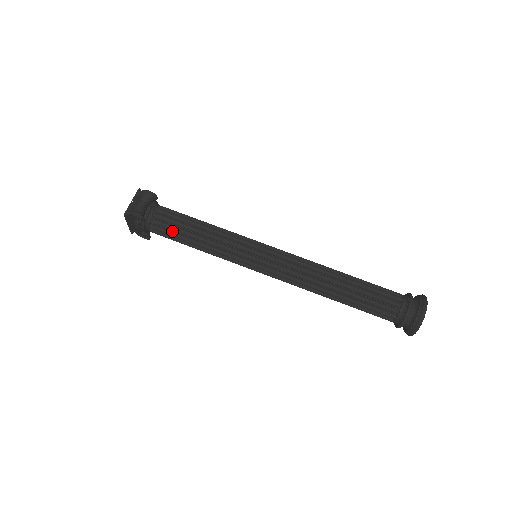
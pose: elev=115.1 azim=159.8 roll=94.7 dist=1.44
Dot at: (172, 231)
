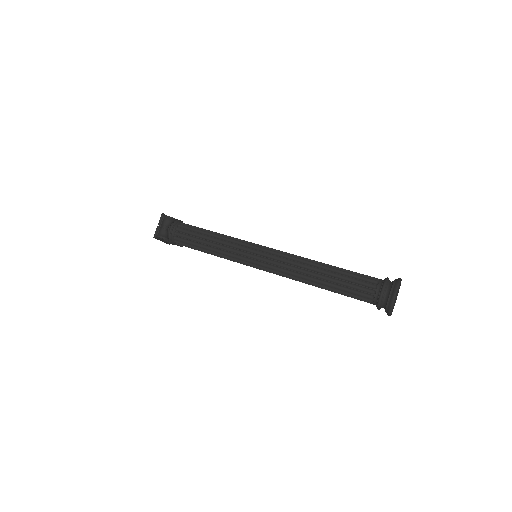
Dot at: (190, 244)
